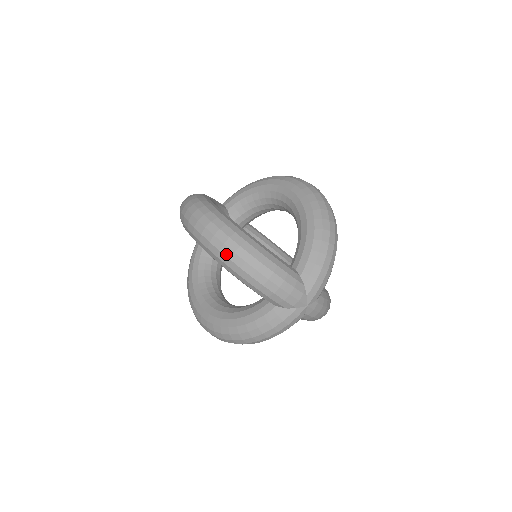
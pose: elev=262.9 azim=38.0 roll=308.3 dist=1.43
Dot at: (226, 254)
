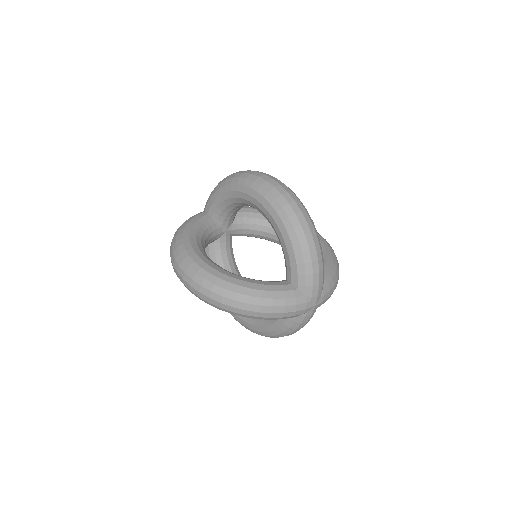
Dot at: (227, 309)
